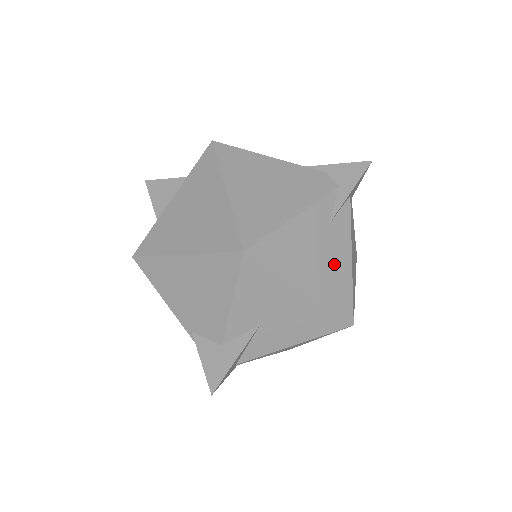
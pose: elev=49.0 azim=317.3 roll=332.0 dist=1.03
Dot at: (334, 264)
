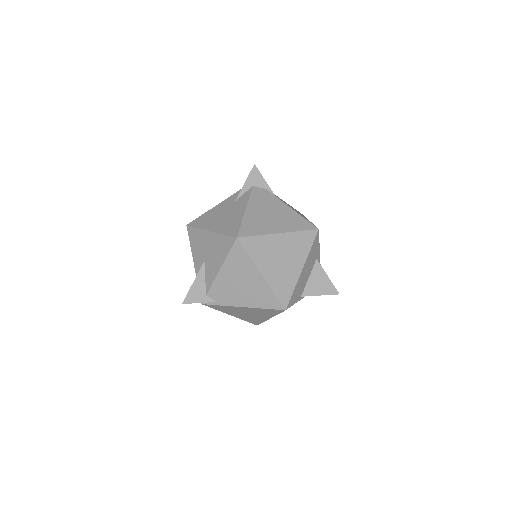
Dot at: (233, 215)
